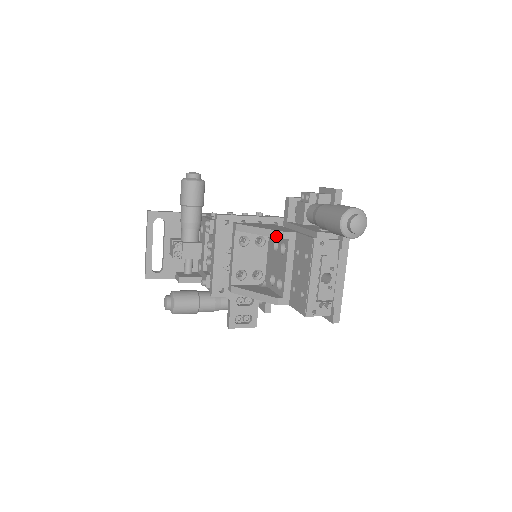
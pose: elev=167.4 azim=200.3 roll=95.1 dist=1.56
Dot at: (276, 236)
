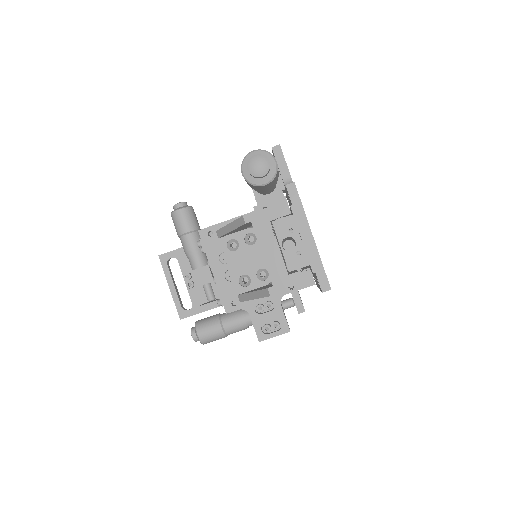
Dot at: (240, 224)
